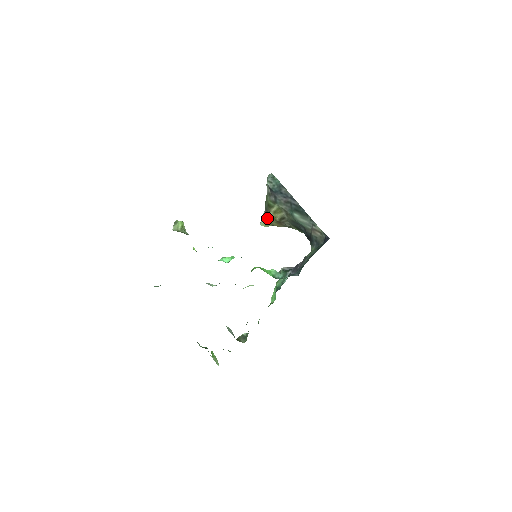
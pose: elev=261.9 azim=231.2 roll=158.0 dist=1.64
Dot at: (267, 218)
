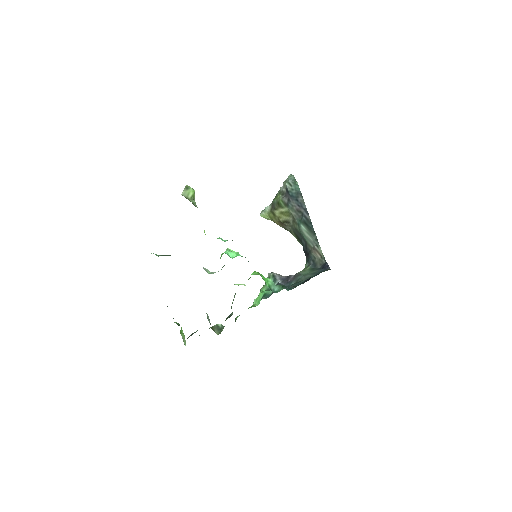
Dot at: (271, 213)
